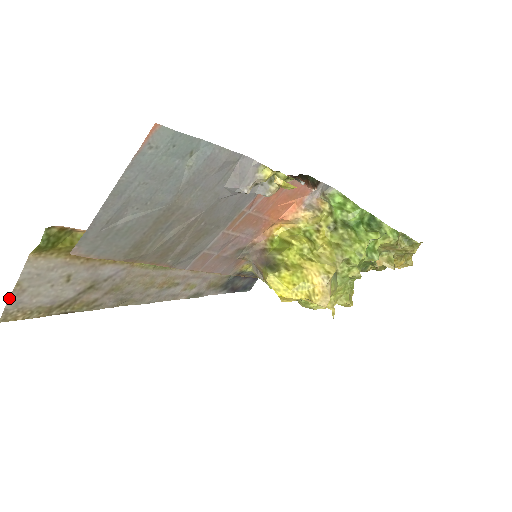
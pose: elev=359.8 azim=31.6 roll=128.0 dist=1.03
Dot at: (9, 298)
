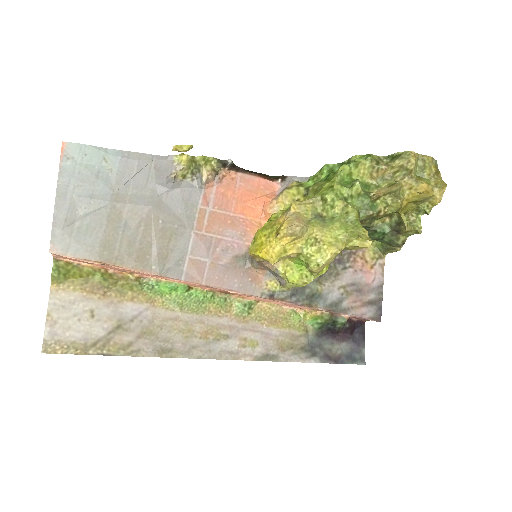
Dot at: (45, 329)
